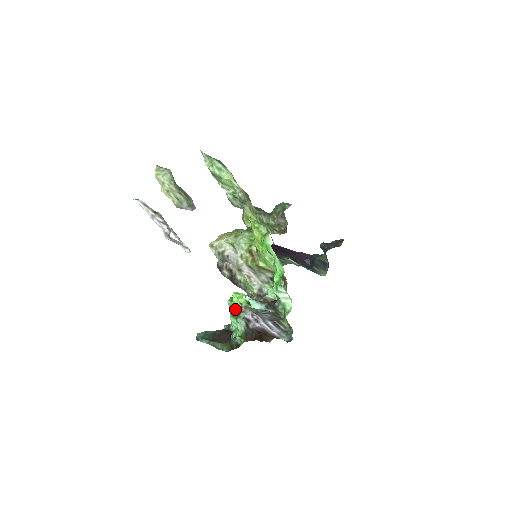
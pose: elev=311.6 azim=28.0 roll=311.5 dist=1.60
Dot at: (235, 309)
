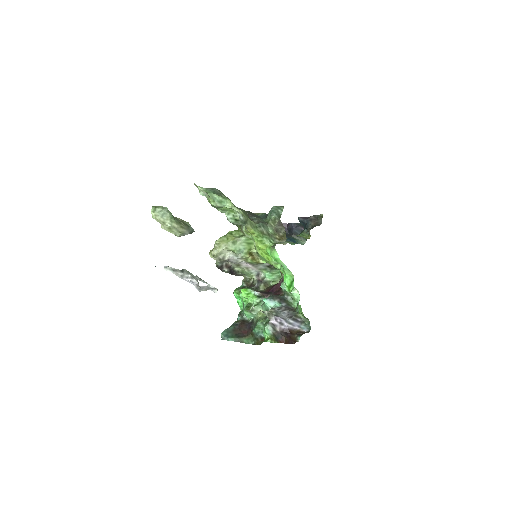
Dot at: (243, 300)
